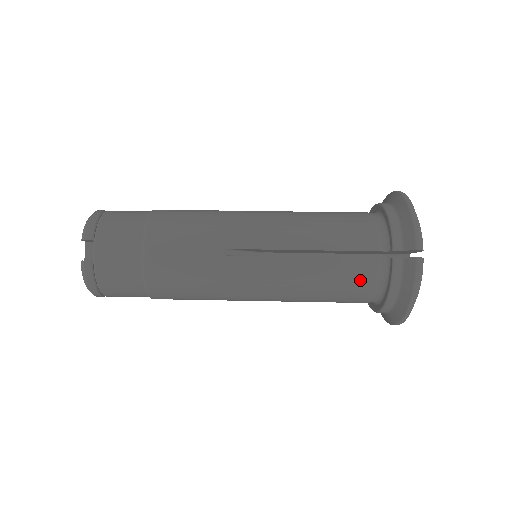
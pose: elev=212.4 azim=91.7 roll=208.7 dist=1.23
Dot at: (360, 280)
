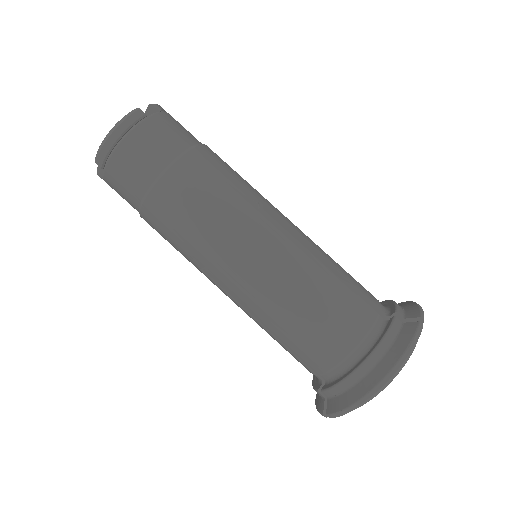
Dot at: (355, 318)
